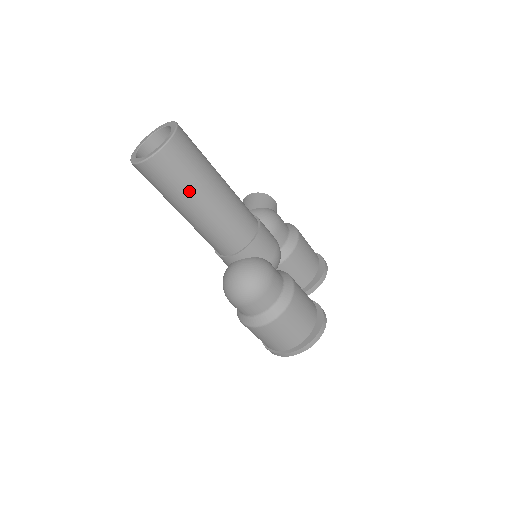
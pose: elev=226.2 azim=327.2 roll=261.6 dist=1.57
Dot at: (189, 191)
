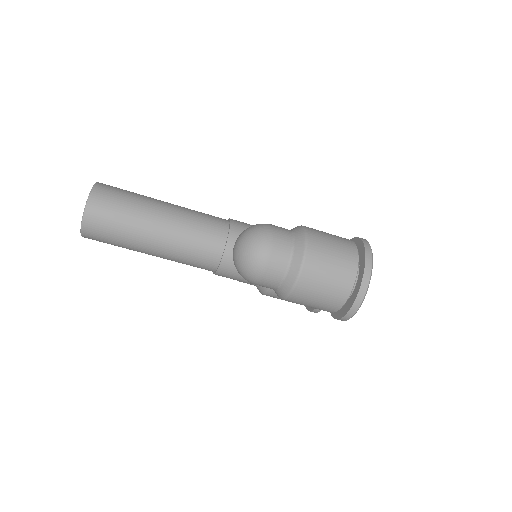
Dot at: (140, 209)
